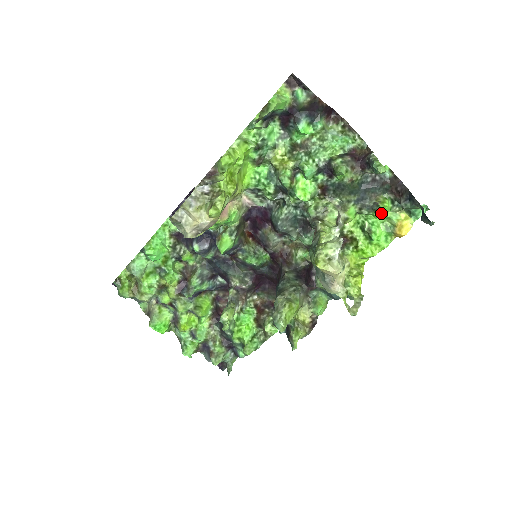
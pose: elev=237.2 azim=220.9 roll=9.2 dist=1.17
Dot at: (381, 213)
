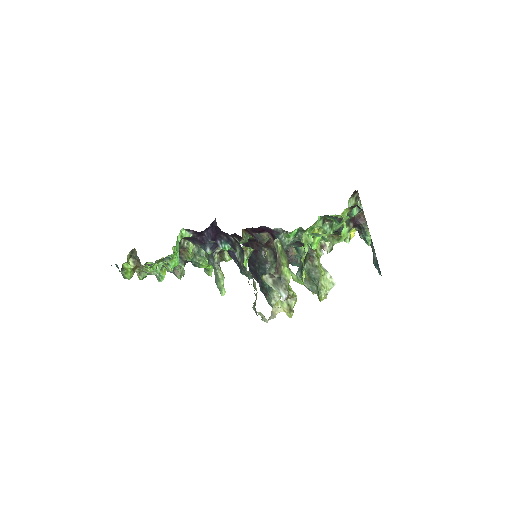
Dot at: occluded
